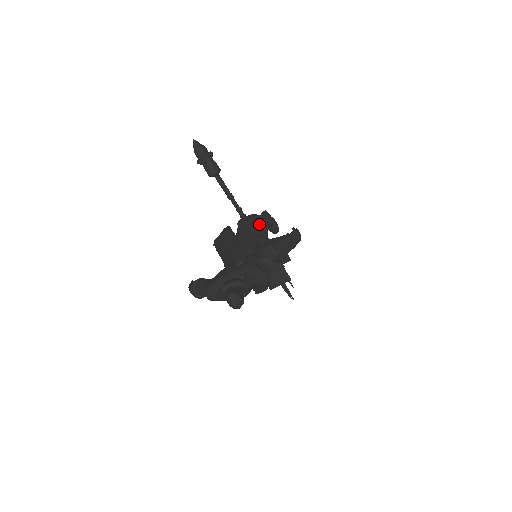
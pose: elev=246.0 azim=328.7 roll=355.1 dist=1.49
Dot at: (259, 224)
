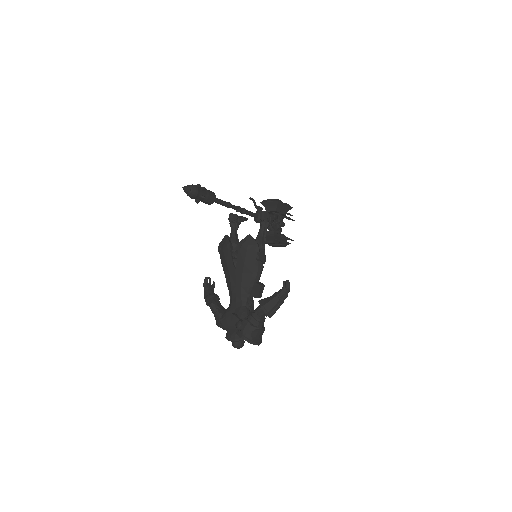
Dot at: occluded
